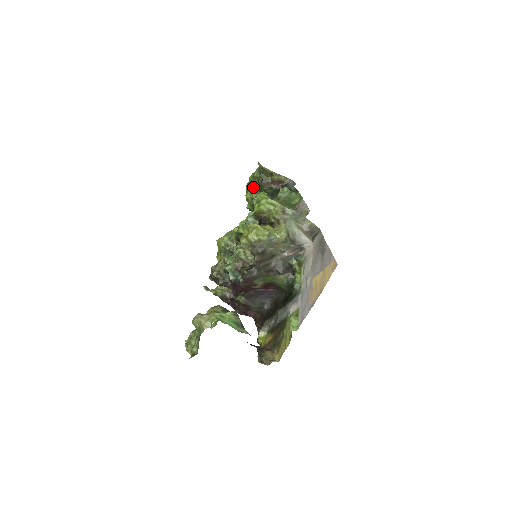
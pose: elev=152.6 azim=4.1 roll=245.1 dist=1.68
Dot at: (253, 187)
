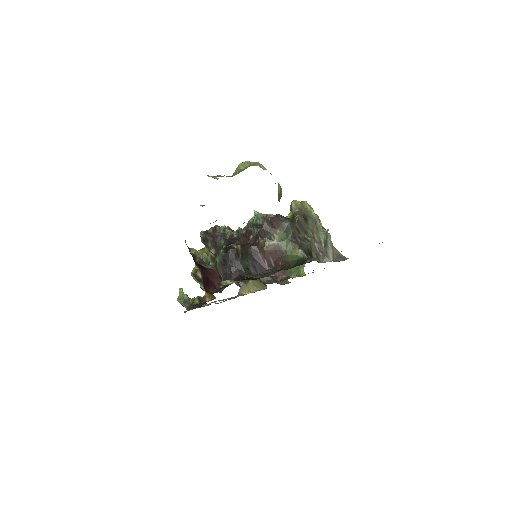
Dot at: occluded
